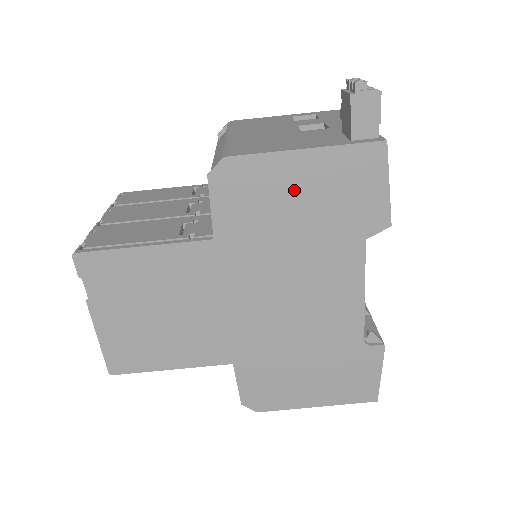
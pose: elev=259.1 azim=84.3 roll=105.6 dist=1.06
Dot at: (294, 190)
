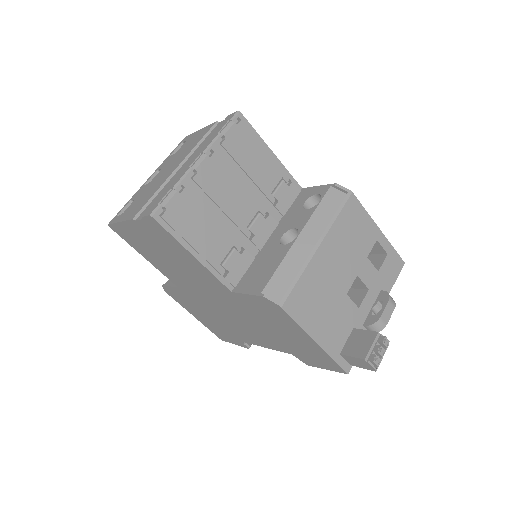
Dot at: (290, 333)
